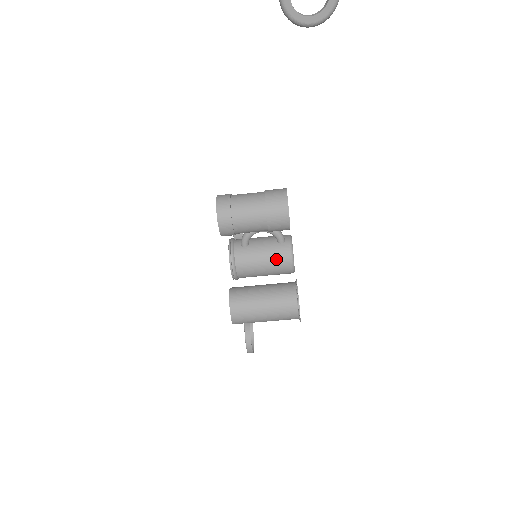
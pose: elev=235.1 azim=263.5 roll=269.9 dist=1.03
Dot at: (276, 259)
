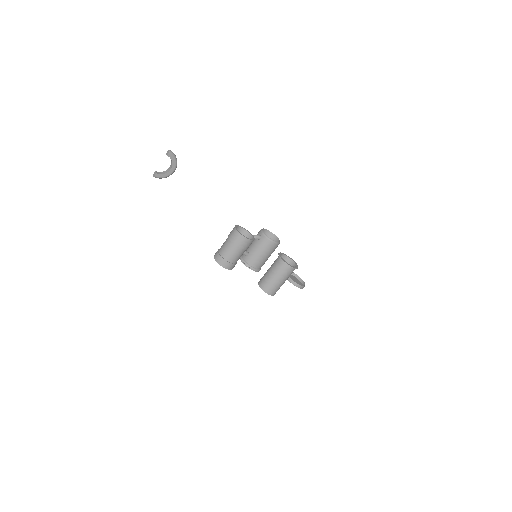
Dot at: (265, 248)
